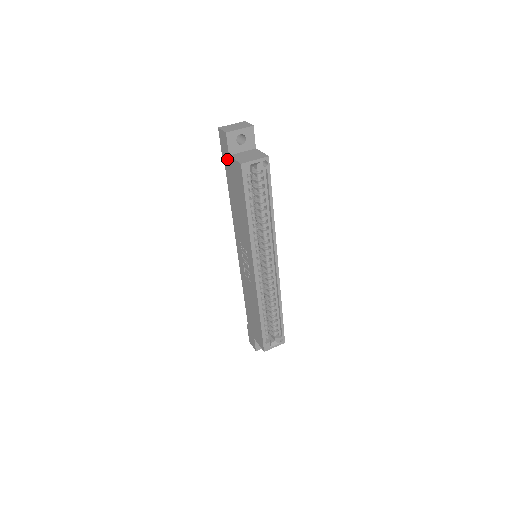
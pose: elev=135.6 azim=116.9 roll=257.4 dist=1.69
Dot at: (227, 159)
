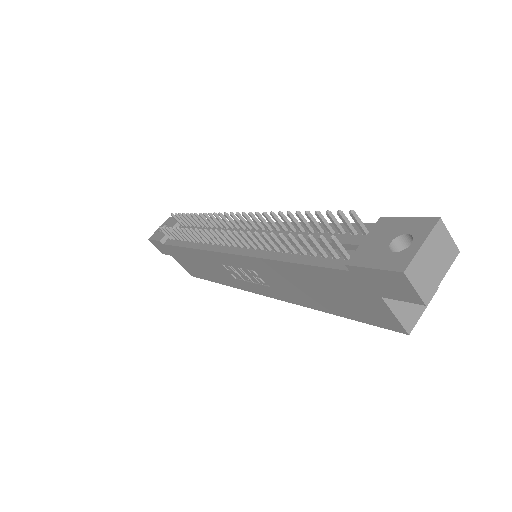
Dot at: (365, 287)
